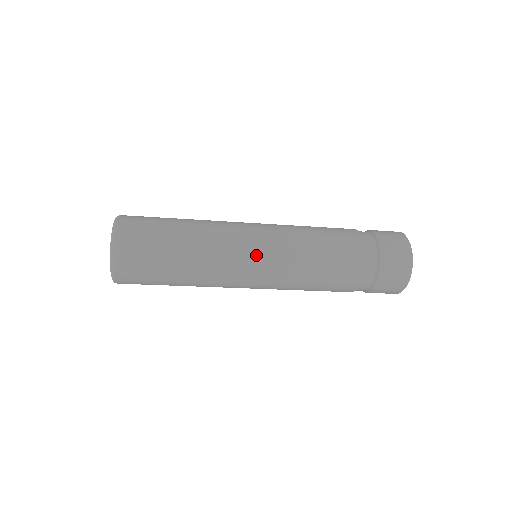
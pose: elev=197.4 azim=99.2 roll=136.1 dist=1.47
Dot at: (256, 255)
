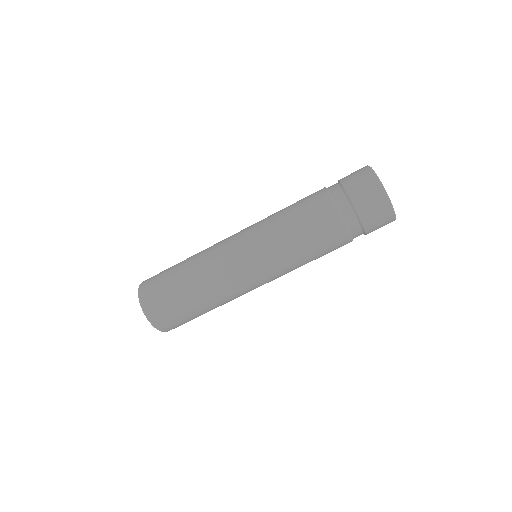
Dot at: occluded
